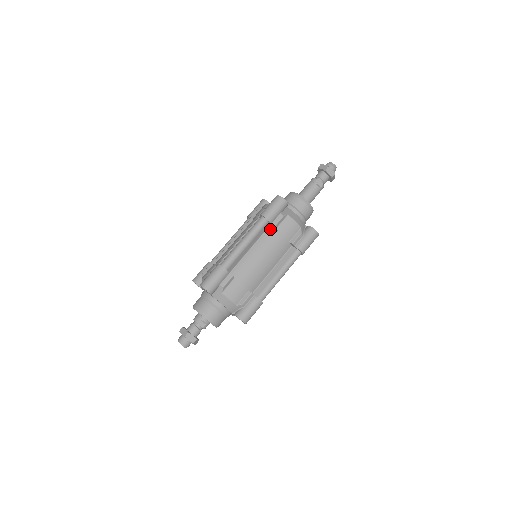
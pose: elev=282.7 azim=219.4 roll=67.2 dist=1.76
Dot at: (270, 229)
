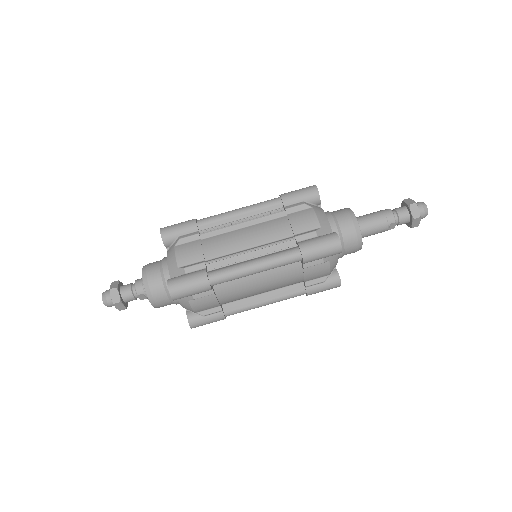
Dot at: (296, 263)
